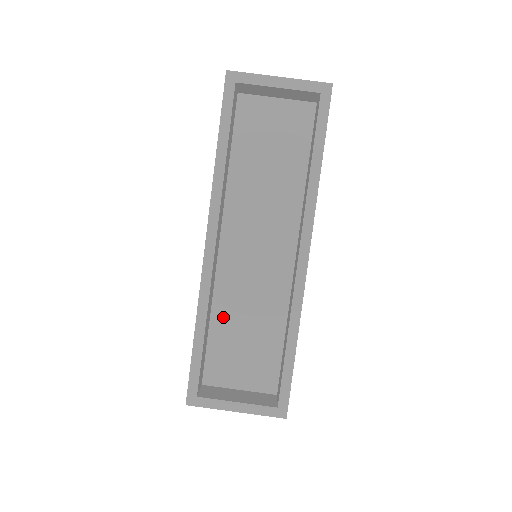
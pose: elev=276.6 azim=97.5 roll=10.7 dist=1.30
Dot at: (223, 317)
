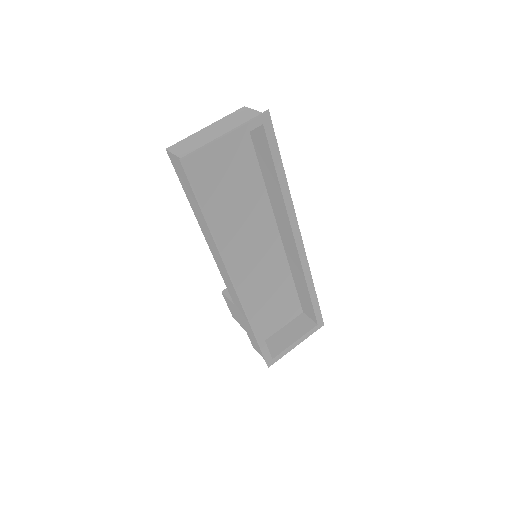
Dot at: (252, 304)
